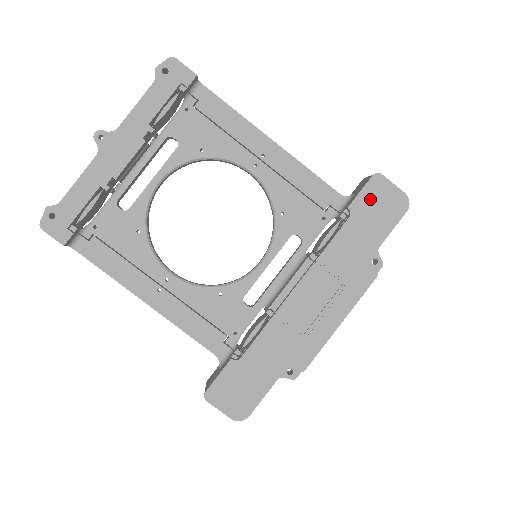
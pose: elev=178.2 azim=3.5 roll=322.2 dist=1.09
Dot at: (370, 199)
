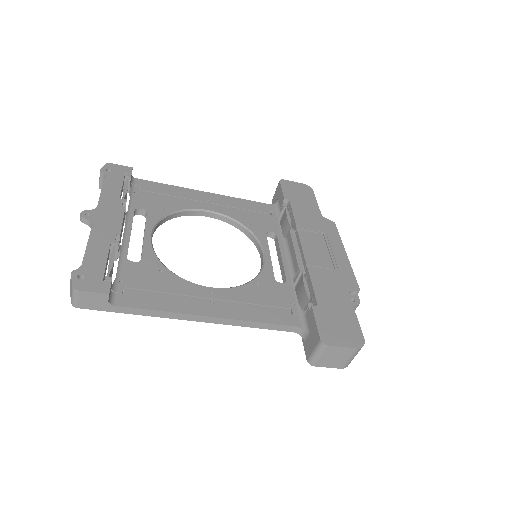
Dot at: (290, 191)
